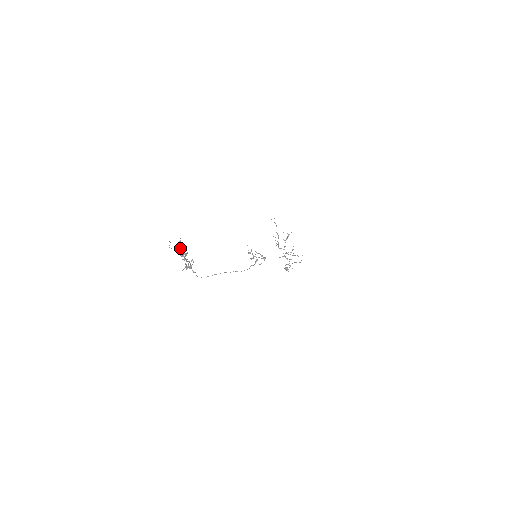
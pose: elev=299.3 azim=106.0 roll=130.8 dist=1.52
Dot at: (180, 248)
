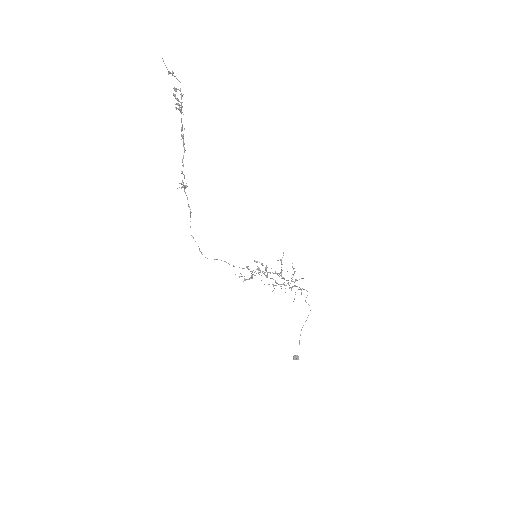
Dot at: (173, 88)
